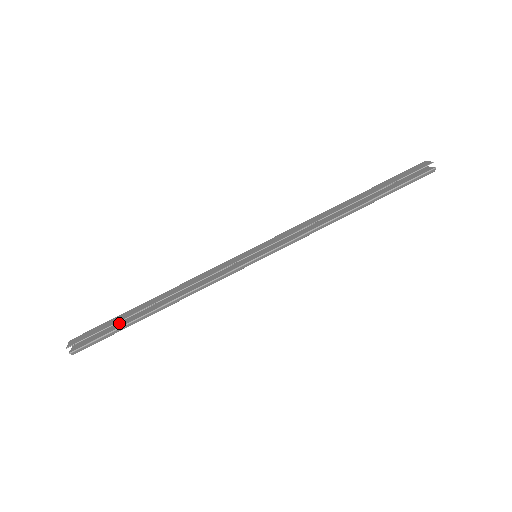
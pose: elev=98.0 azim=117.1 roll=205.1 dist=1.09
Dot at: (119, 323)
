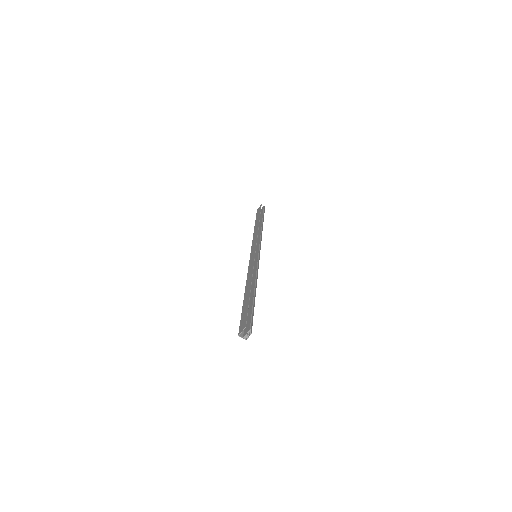
Dot at: occluded
